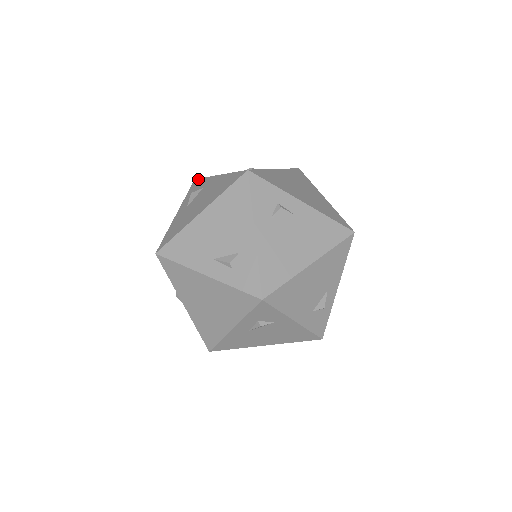
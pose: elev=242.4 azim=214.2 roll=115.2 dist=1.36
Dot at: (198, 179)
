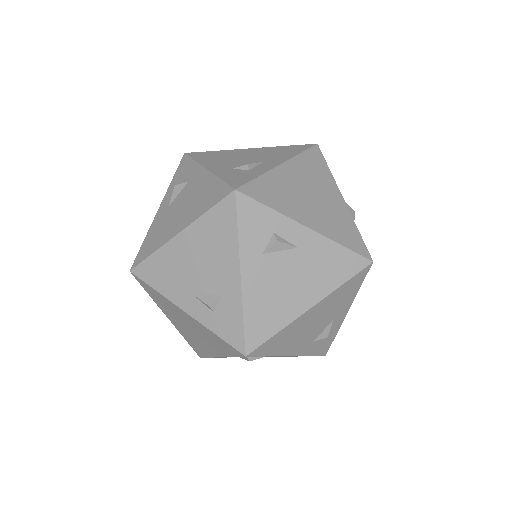
Dot at: (187, 157)
